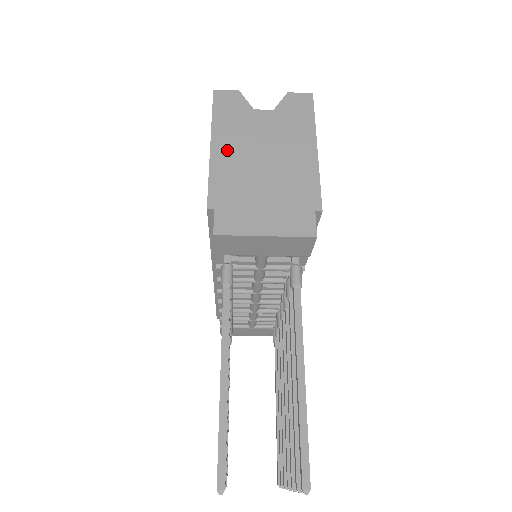
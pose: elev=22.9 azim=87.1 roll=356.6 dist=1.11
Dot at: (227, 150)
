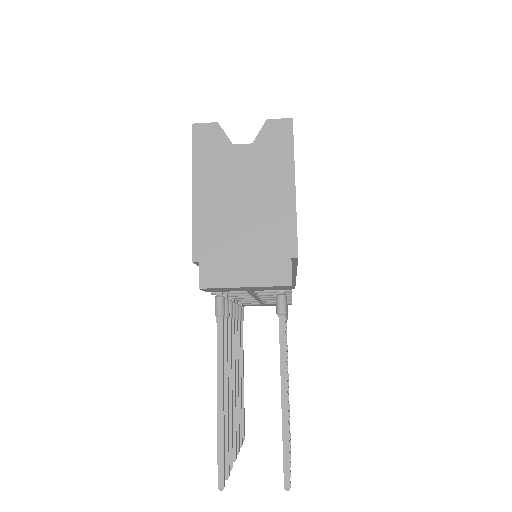
Dot at: (208, 196)
